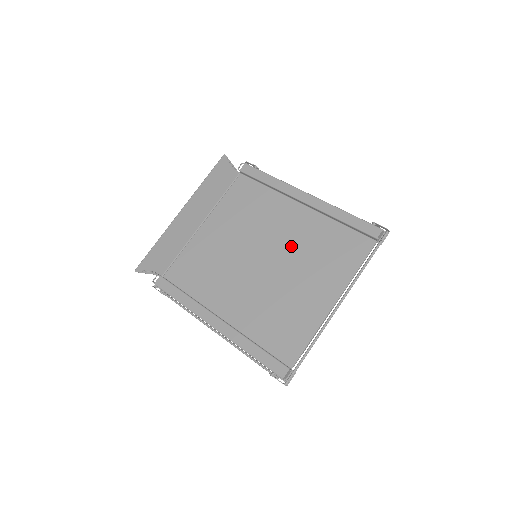
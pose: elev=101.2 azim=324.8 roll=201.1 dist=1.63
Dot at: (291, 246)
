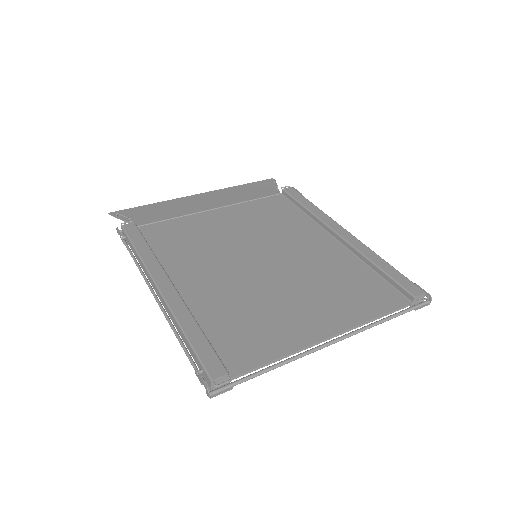
Dot at: (303, 264)
